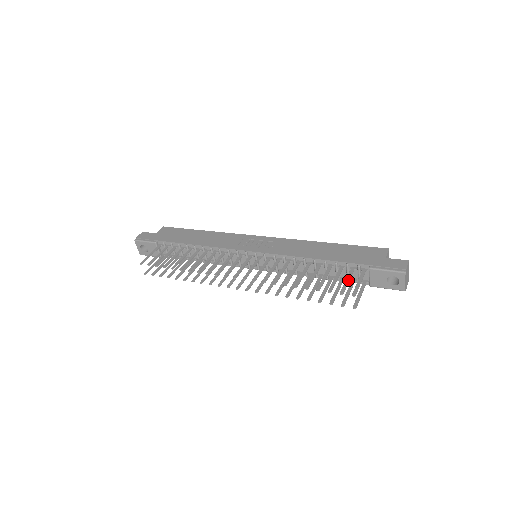
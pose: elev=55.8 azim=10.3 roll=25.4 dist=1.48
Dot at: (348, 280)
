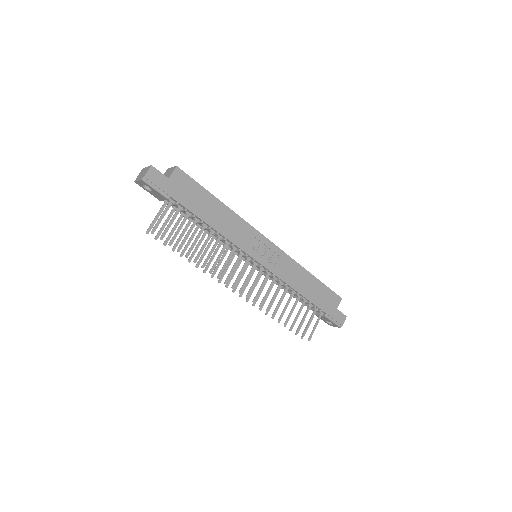
Dot at: occluded
